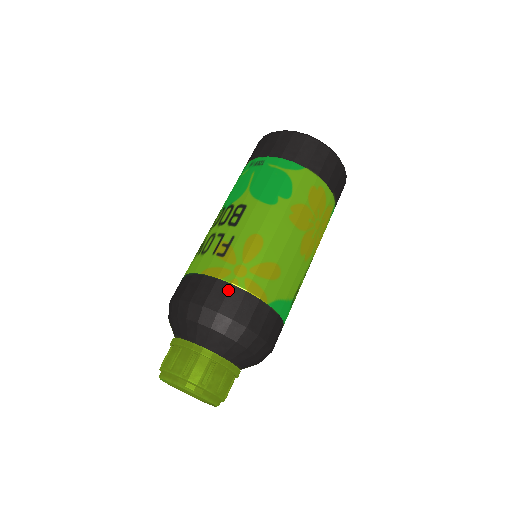
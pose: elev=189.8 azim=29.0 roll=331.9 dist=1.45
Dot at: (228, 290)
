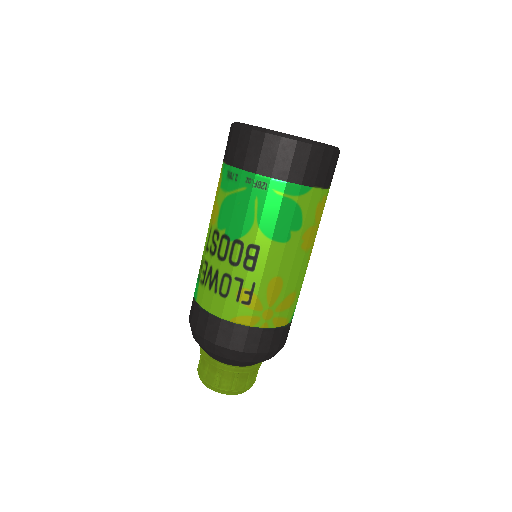
Dot at: (261, 334)
